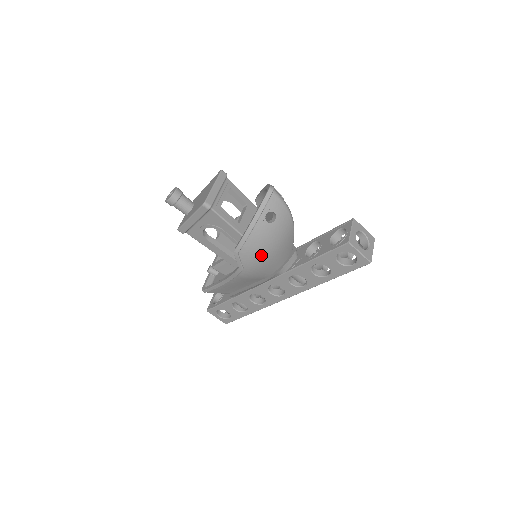
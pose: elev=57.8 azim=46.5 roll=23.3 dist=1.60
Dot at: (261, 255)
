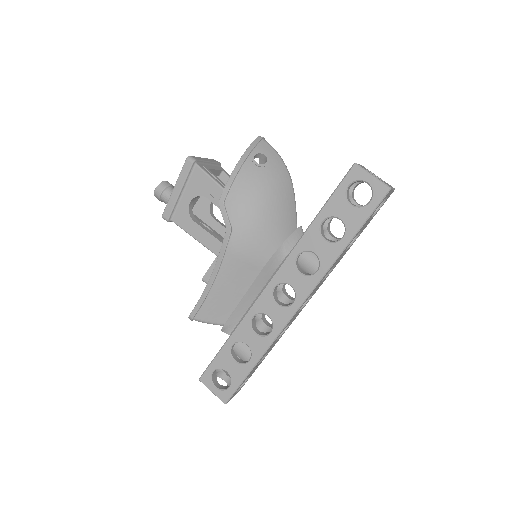
Dot at: (252, 207)
